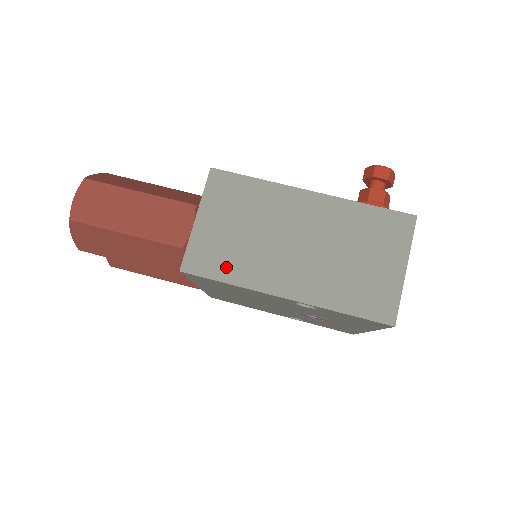
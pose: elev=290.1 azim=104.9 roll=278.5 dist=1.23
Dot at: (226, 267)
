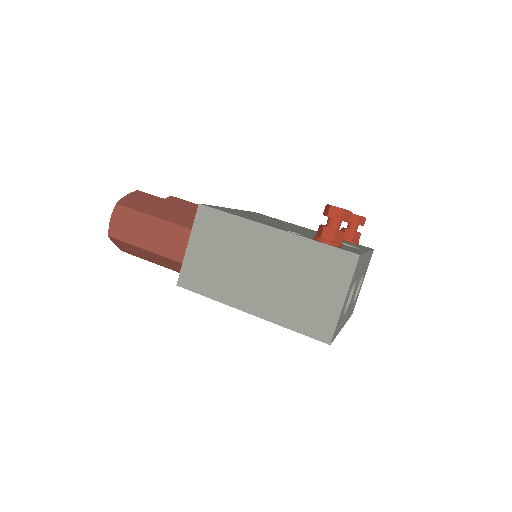
Dot at: (208, 285)
